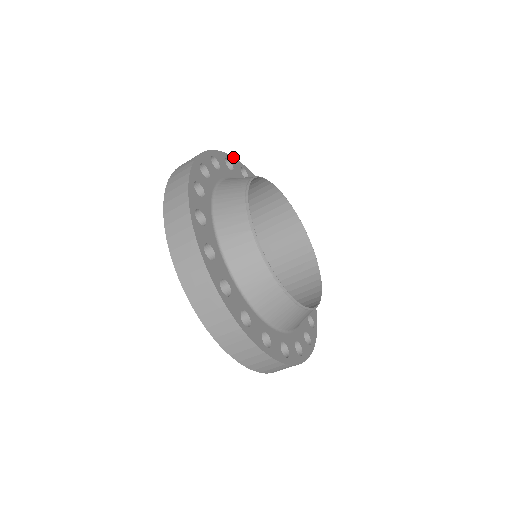
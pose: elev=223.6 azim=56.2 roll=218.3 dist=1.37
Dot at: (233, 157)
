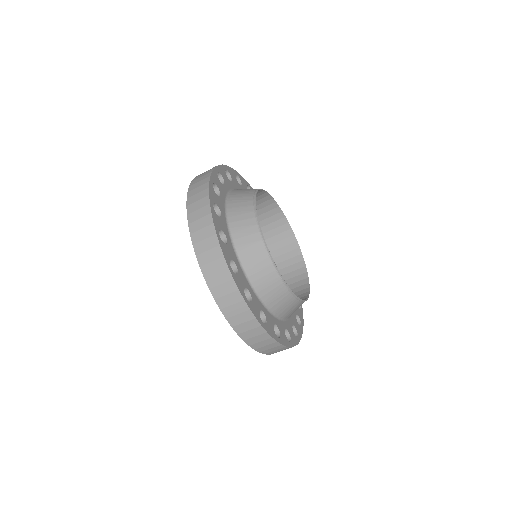
Dot at: occluded
